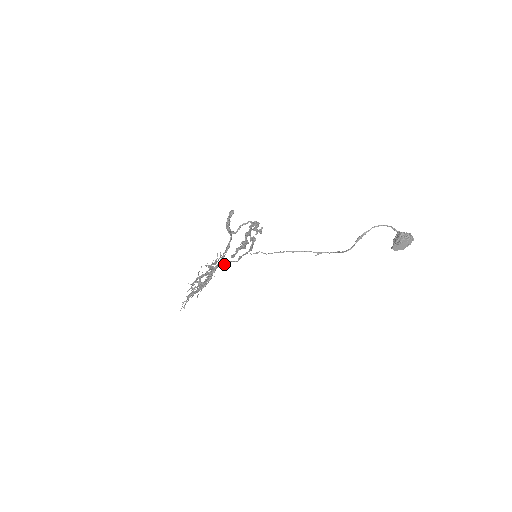
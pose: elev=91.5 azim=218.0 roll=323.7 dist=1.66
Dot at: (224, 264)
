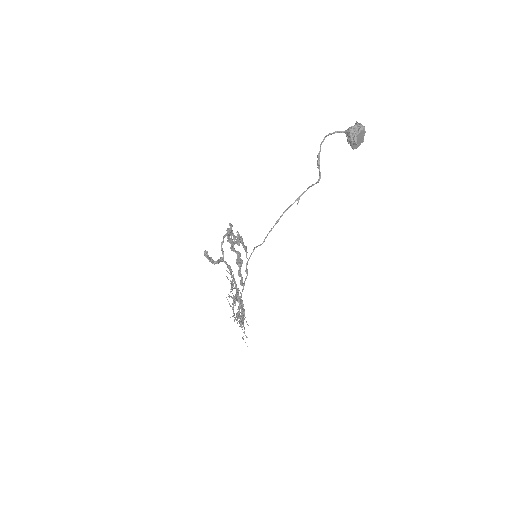
Dot at: occluded
